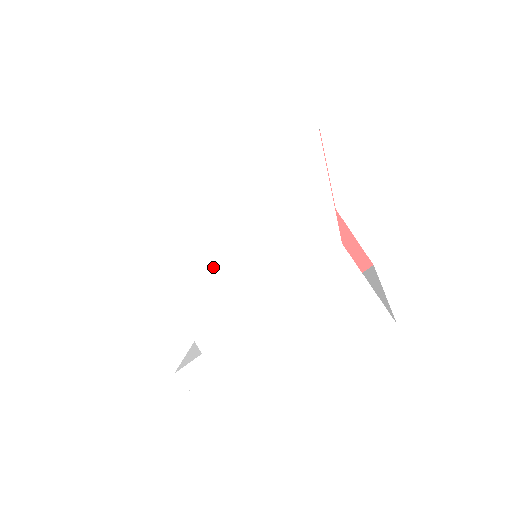
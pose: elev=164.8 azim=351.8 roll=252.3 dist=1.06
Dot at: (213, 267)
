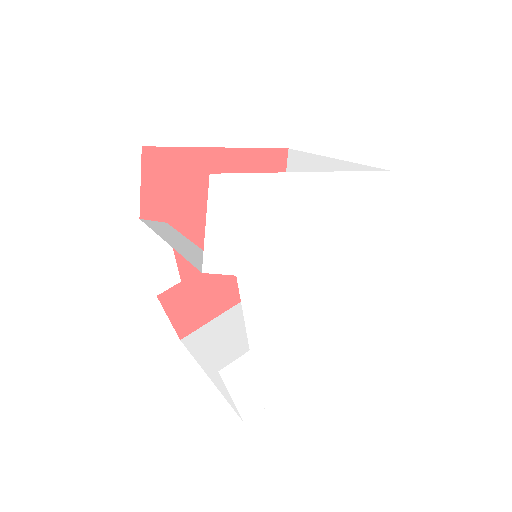
Dot at: (287, 270)
